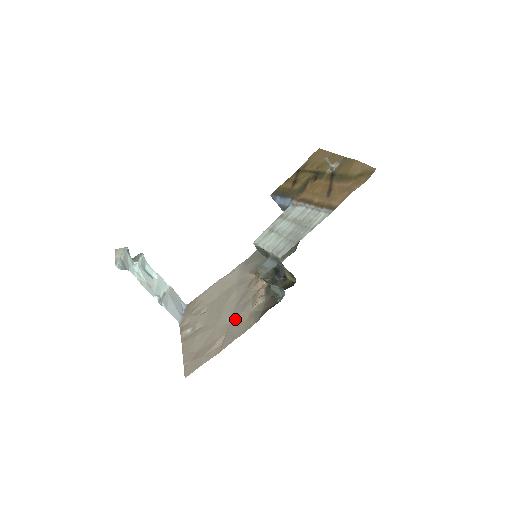
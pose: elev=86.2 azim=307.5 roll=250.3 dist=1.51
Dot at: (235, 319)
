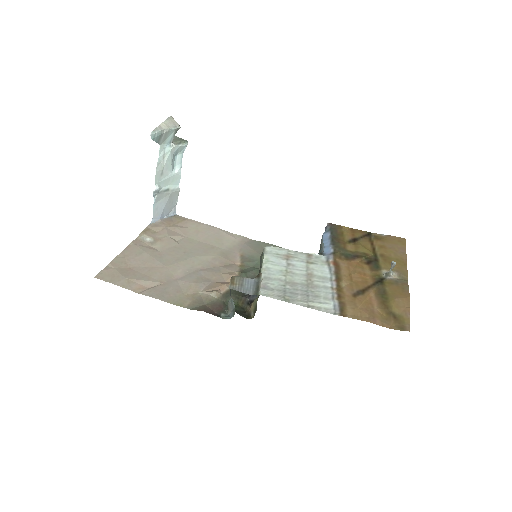
Dot at: (182, 281)
